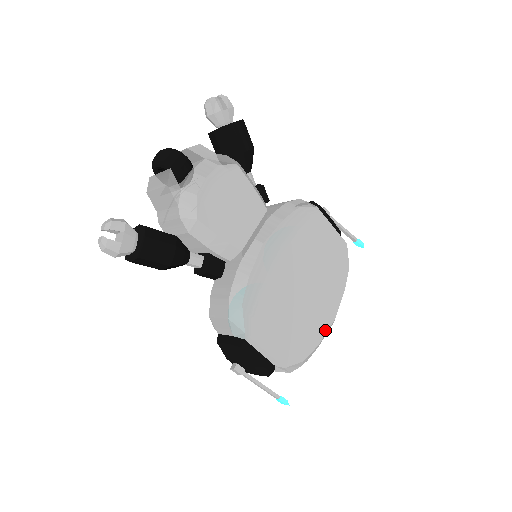
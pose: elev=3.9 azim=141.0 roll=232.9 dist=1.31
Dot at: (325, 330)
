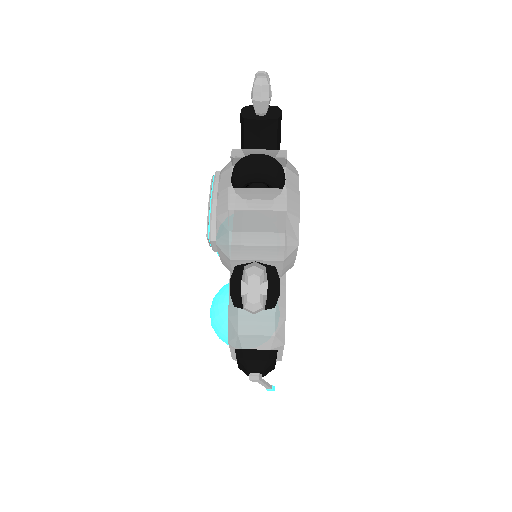
Dot at: occluded
